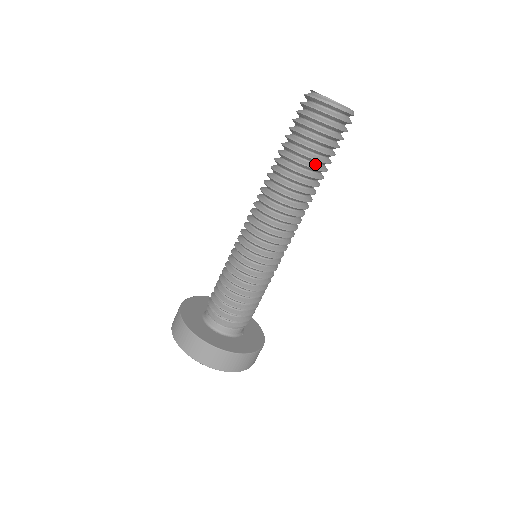
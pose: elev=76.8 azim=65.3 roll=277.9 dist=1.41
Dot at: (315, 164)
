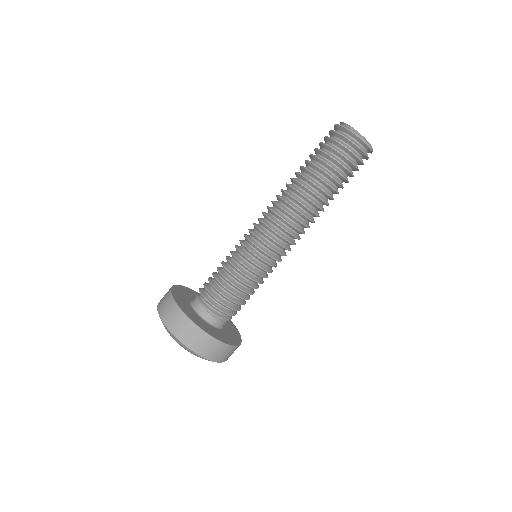
Dot at: (334, 185)
